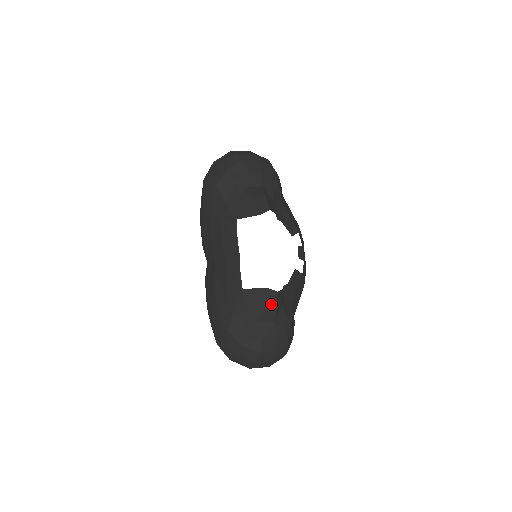
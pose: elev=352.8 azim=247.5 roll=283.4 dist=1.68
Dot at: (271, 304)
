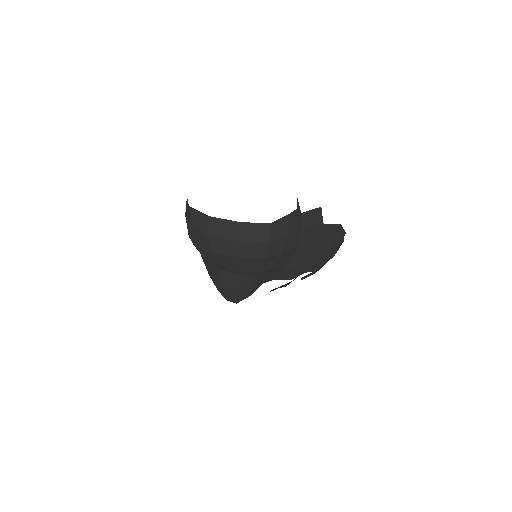
Dot at: occluded
